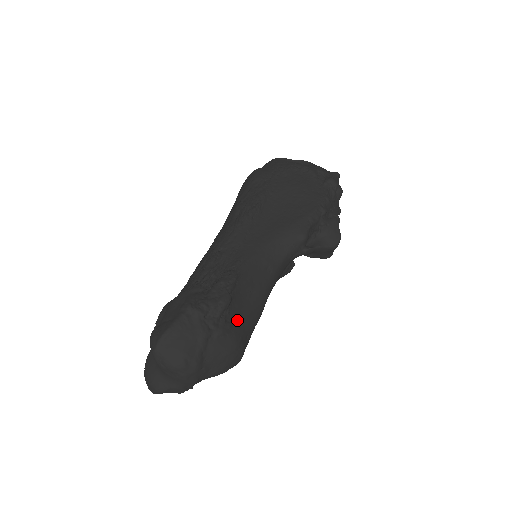
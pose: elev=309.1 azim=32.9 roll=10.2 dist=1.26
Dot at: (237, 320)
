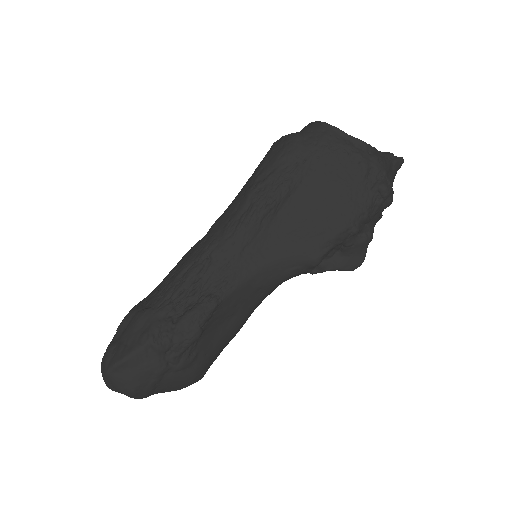
Dot at: (204, 350)
